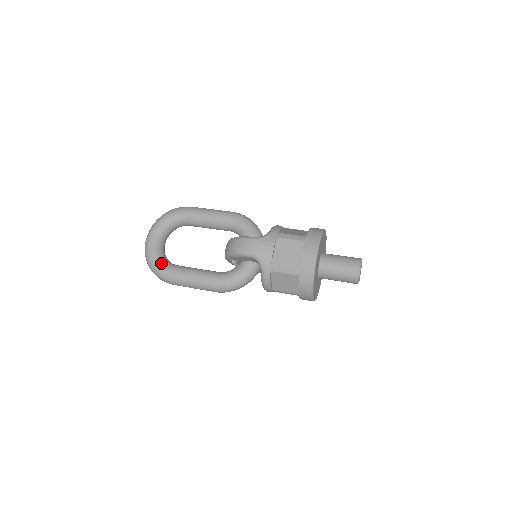
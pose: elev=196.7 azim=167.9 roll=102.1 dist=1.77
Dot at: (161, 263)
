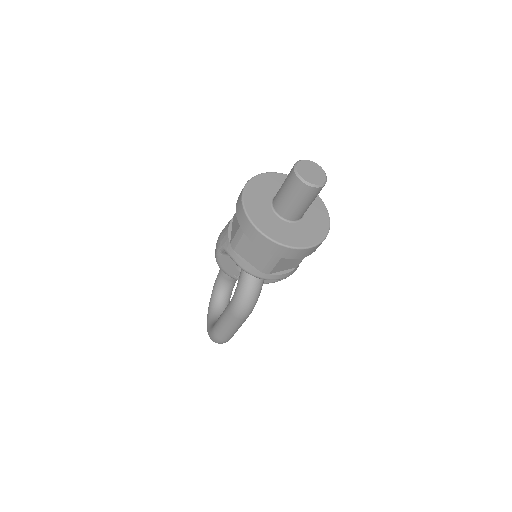
Dot at: (210, 327)
